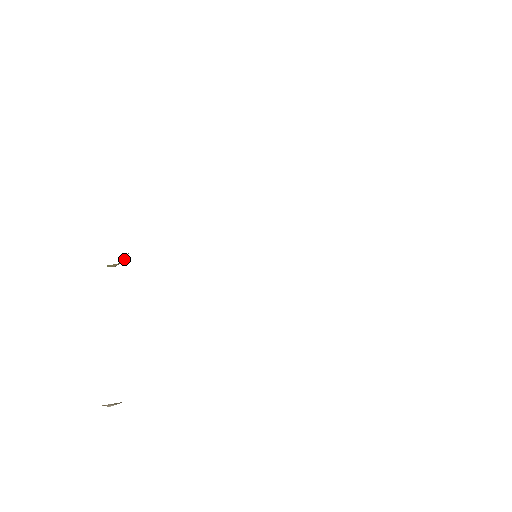
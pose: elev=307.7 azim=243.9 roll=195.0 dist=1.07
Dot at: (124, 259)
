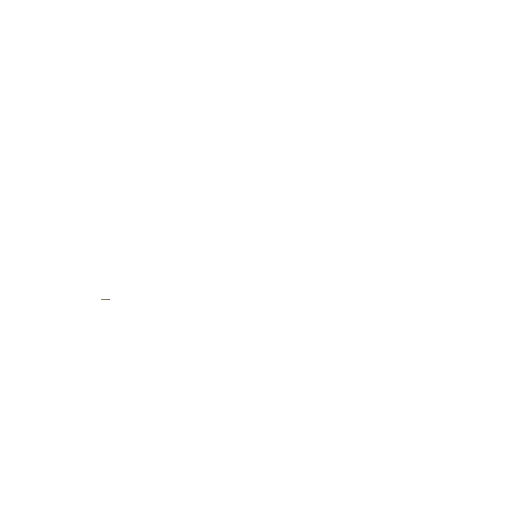
Dot at: occluded
